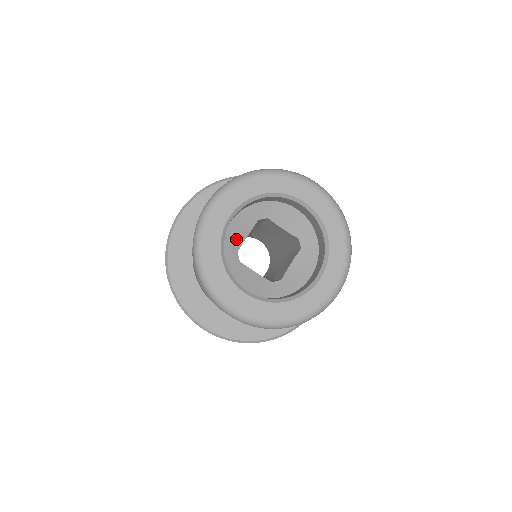
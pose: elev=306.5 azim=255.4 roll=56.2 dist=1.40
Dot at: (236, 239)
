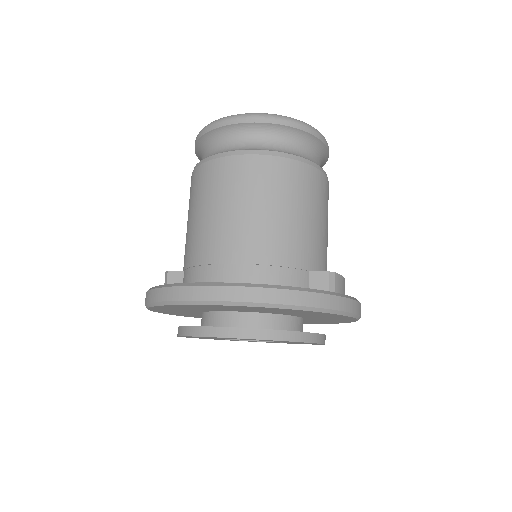
Dot at: occluded
